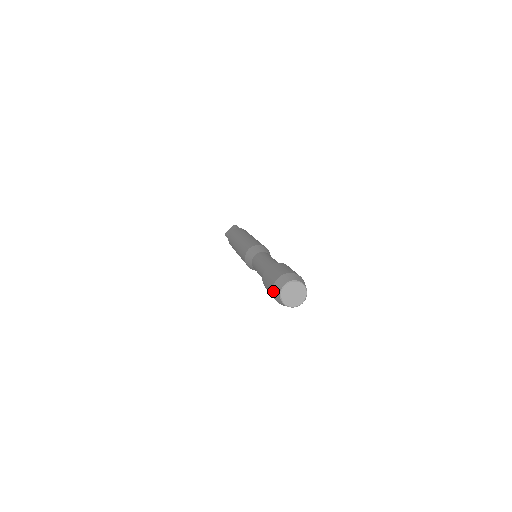
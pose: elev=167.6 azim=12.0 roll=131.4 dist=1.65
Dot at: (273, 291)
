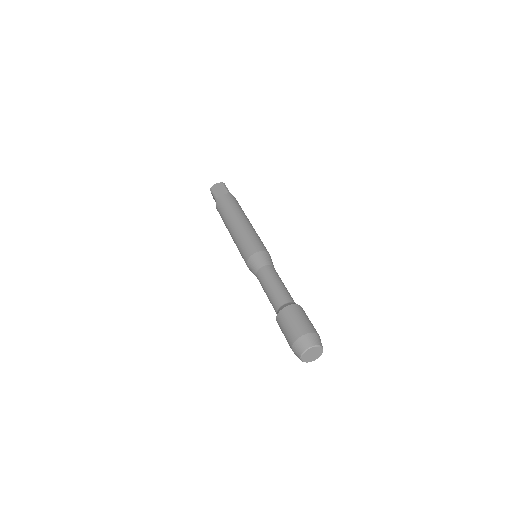
Dot at: (294, 344)
